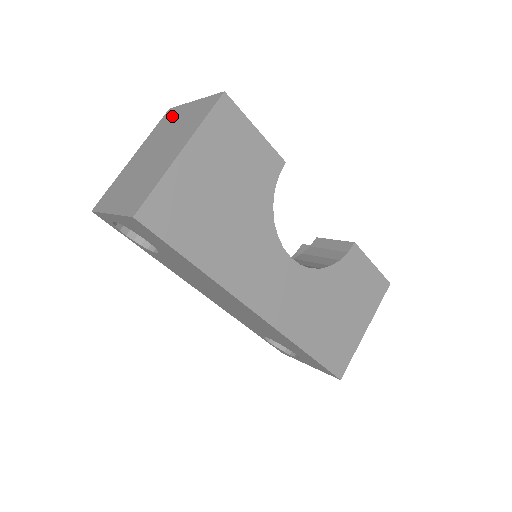
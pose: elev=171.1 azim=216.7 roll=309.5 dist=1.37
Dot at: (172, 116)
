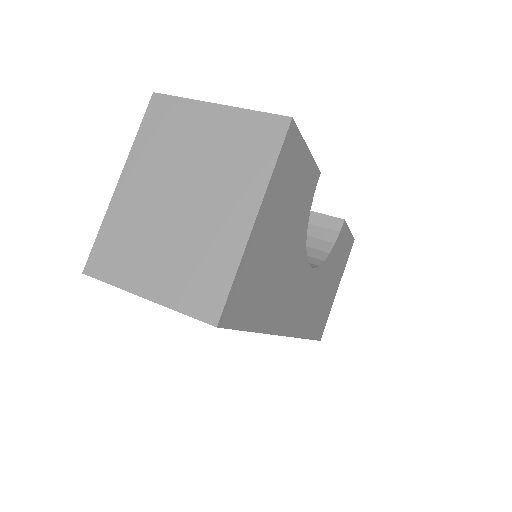
Dot at: (176, 118)
